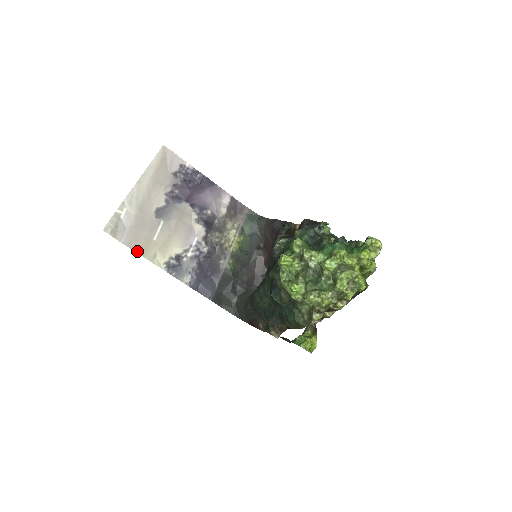
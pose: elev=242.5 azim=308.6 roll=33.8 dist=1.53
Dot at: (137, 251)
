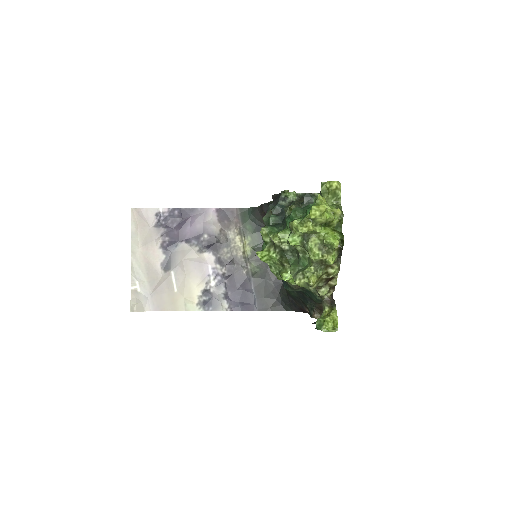
Dot at: (168, 310)
